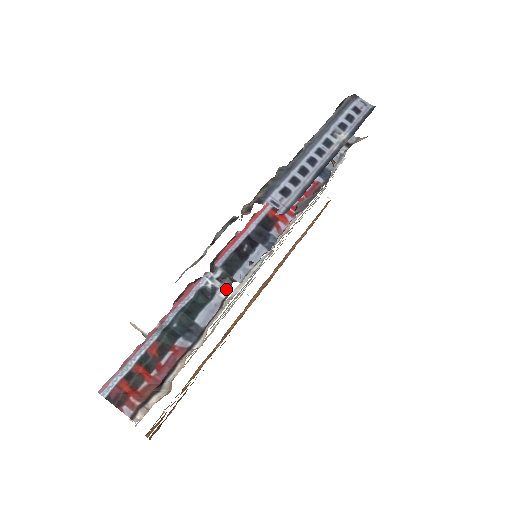
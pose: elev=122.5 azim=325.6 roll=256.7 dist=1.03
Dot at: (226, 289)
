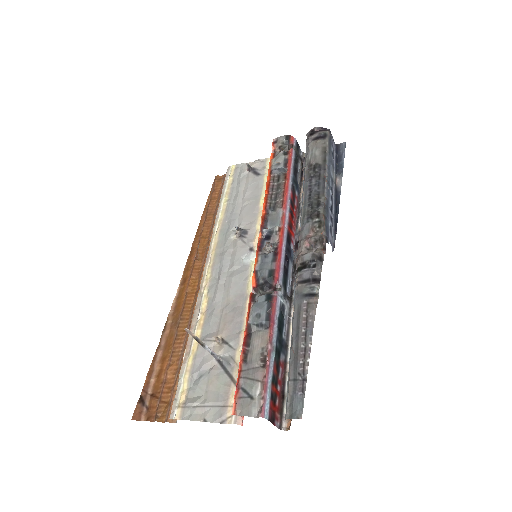
Dot at: (288, 305)
